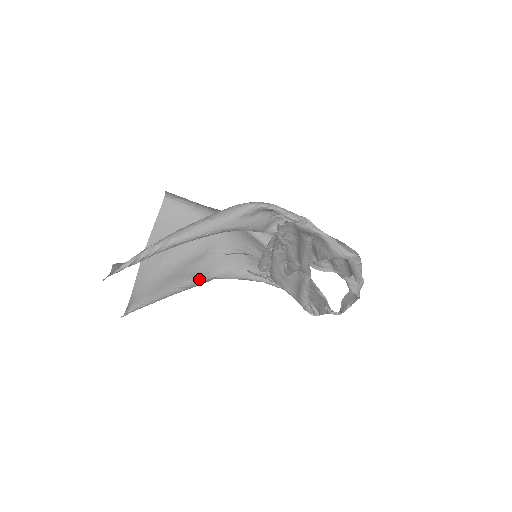
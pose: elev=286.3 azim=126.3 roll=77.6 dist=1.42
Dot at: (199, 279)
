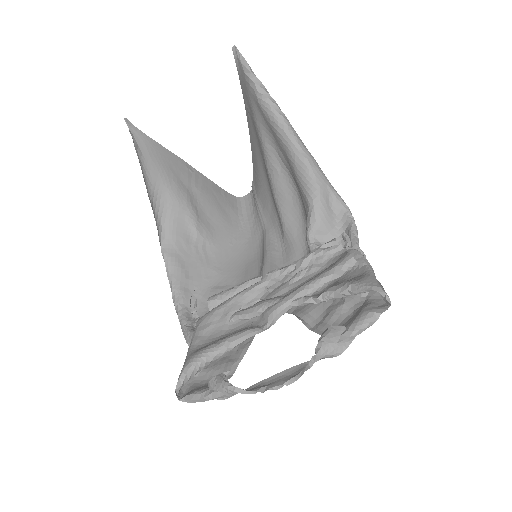
Dot at: (161, 236)
